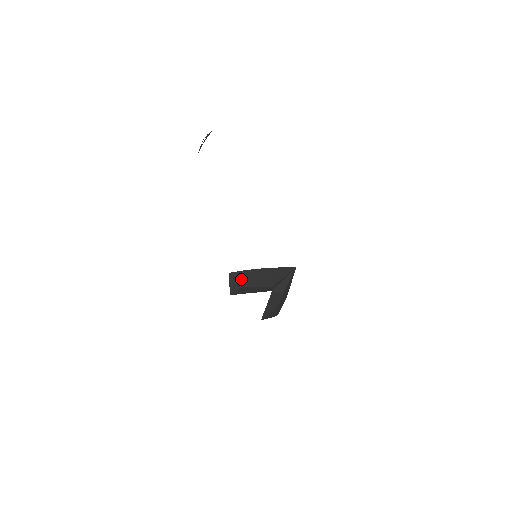
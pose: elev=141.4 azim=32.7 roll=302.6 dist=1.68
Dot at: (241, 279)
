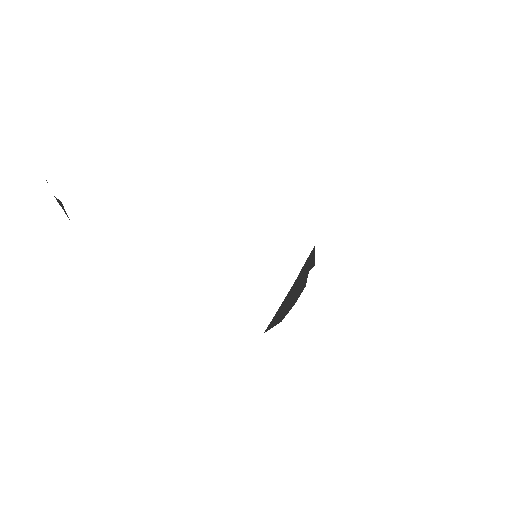
Dot at: (276, 321)
